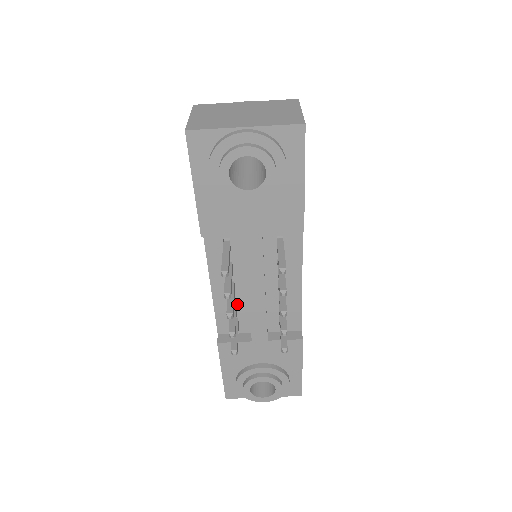
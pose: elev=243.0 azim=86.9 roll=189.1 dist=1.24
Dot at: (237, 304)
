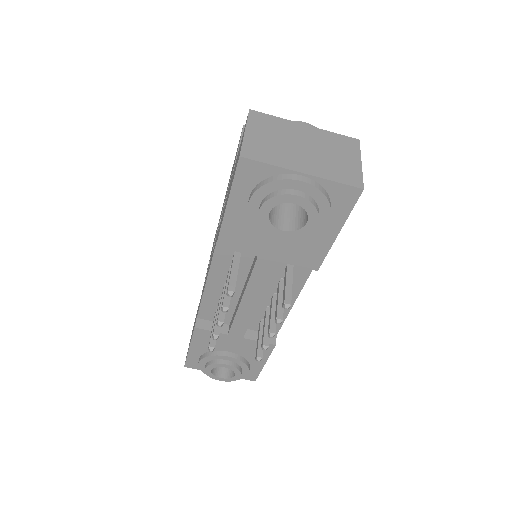
Dot at: occluded
